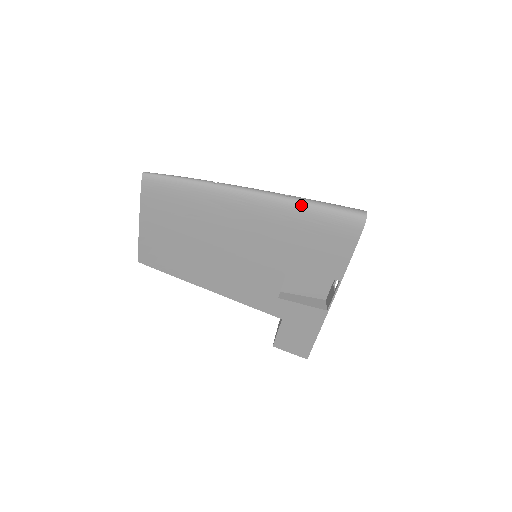
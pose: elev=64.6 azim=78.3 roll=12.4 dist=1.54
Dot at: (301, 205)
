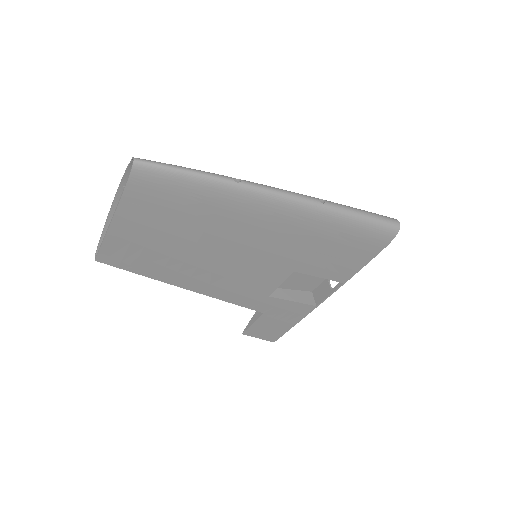
Dot at: (337, 214)
